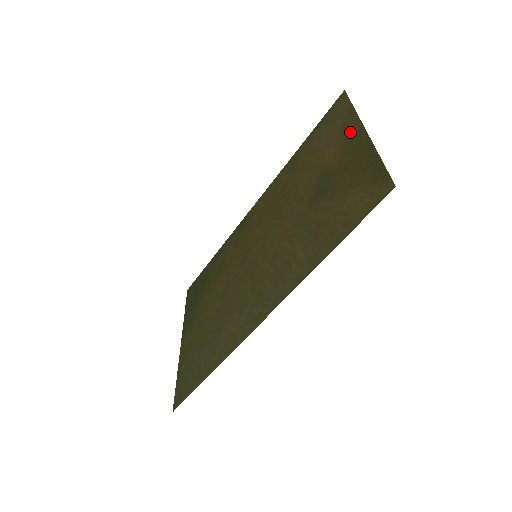
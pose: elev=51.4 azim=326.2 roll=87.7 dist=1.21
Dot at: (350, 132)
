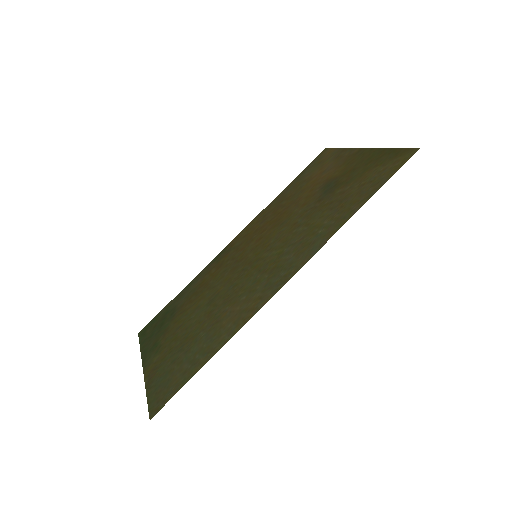
Dot at: (348, 156)
